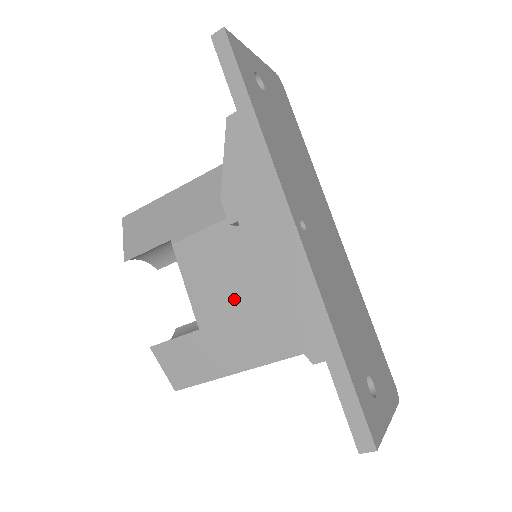
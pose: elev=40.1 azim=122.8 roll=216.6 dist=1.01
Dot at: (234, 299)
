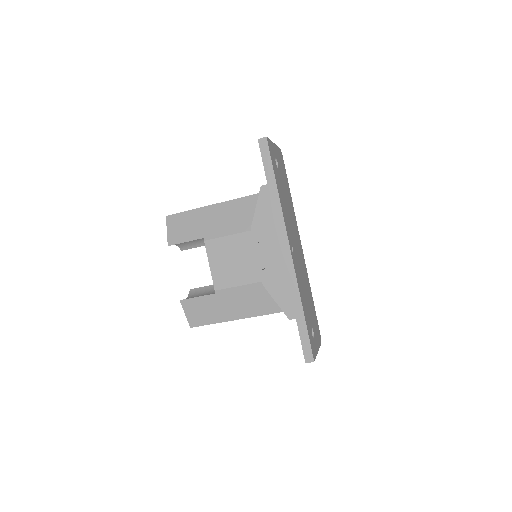
Dot at: (240, 279)
